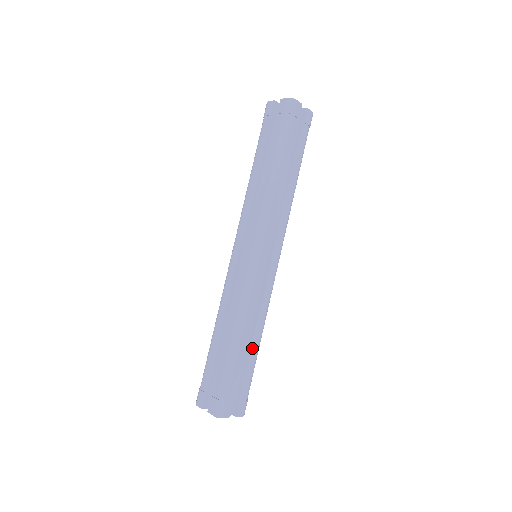
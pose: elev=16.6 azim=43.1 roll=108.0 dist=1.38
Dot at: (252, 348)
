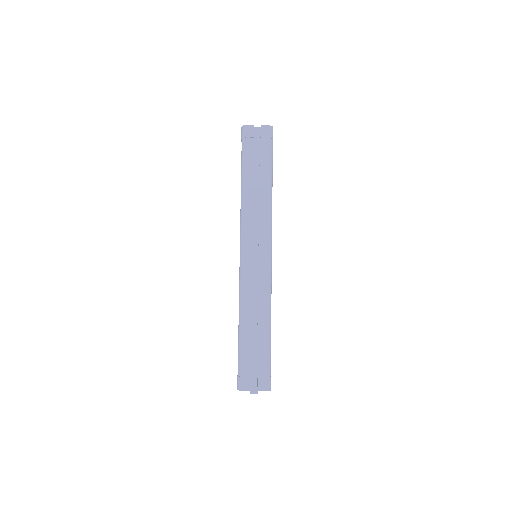
Dot at: (259, 331)
